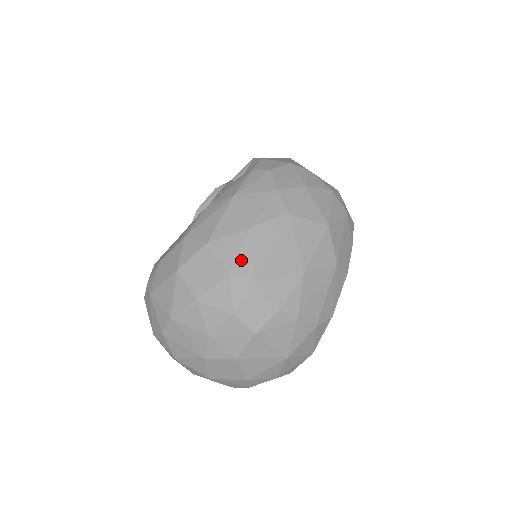
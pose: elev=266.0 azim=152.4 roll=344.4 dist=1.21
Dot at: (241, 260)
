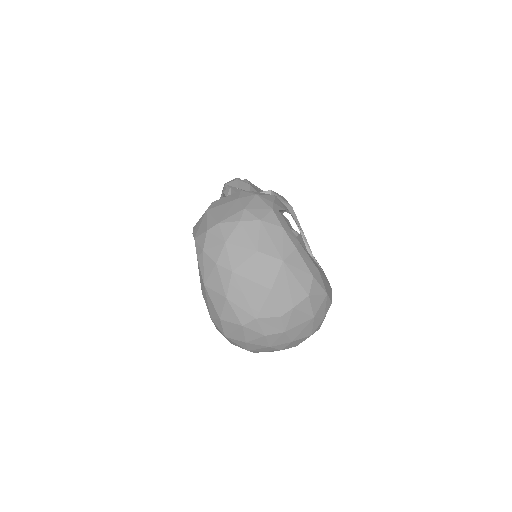
Dot at: (240, 316)
